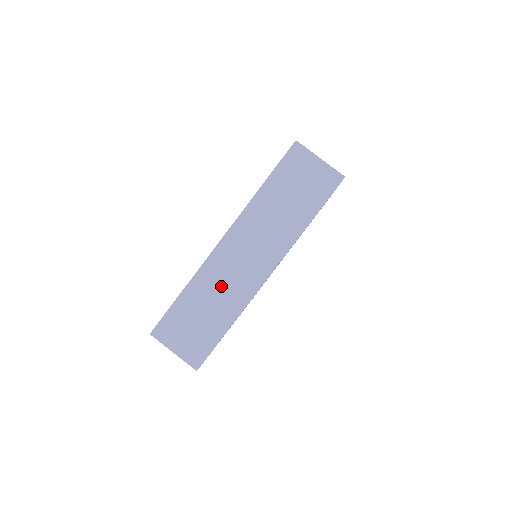
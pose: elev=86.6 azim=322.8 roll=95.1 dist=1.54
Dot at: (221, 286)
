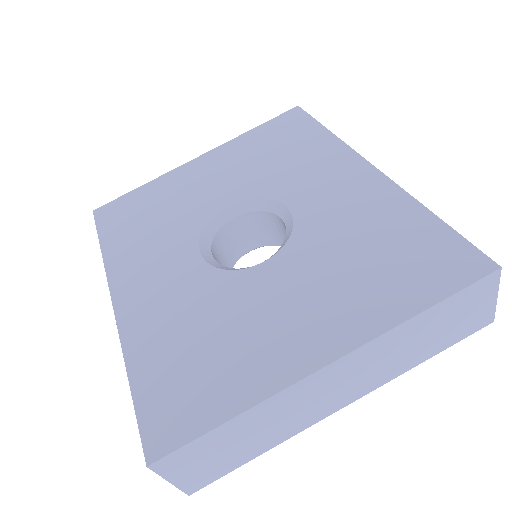
Dot at: (285, 415)
